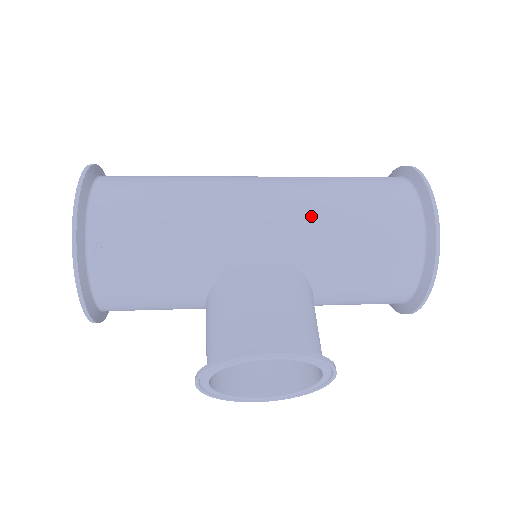
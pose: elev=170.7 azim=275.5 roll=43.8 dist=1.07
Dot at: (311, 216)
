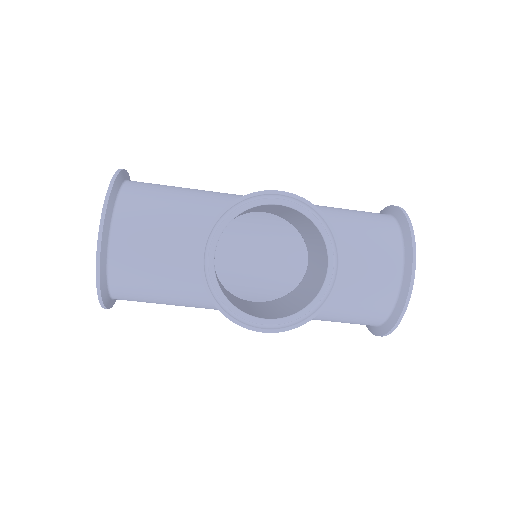
Dot at: occluded
